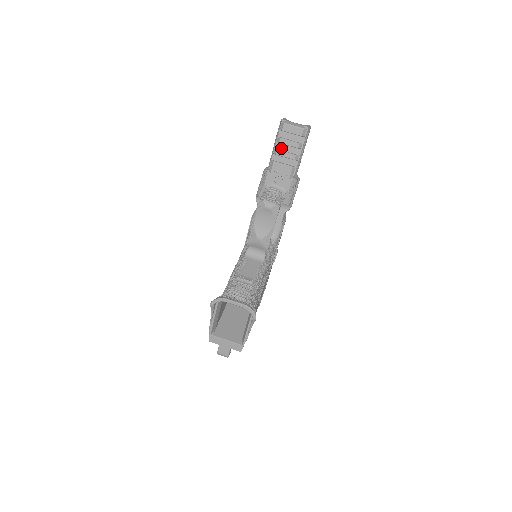
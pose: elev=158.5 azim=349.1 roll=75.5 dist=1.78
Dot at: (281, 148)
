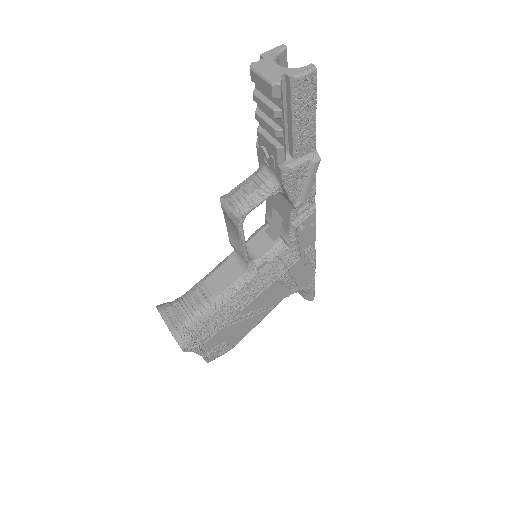
Dot at: (263, 109)
